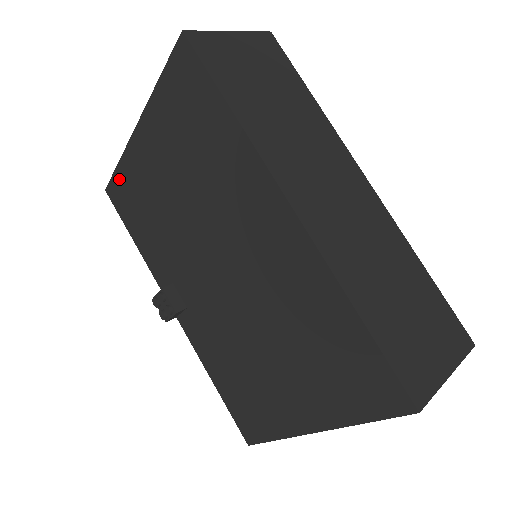
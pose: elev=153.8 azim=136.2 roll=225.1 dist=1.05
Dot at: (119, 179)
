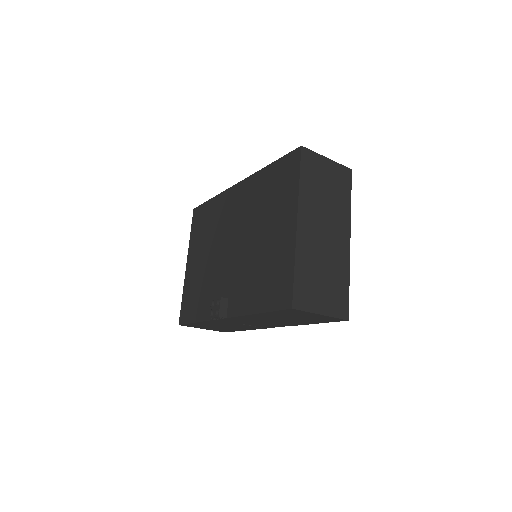
Dot at: (184, 303)
